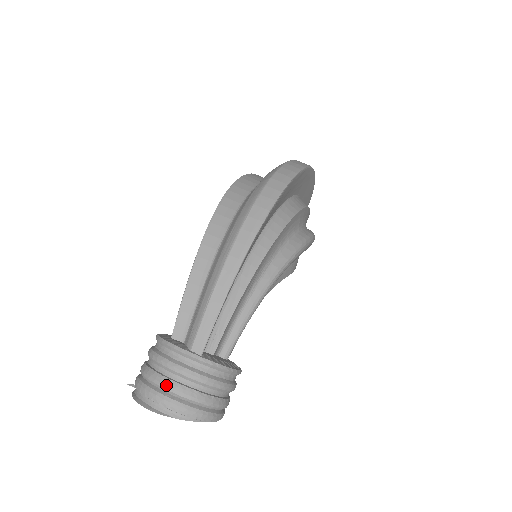
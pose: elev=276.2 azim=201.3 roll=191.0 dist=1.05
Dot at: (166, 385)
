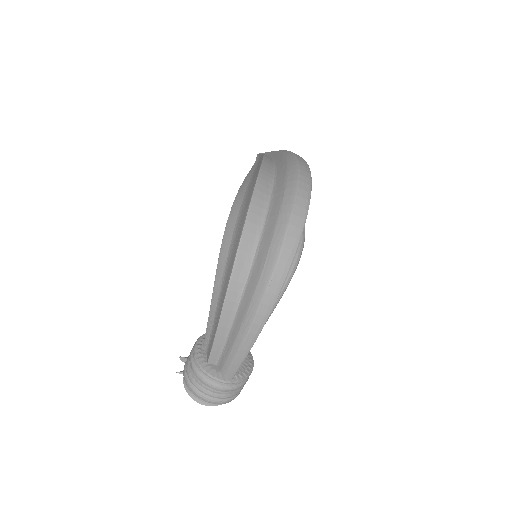
Dot at: (211, 395)
